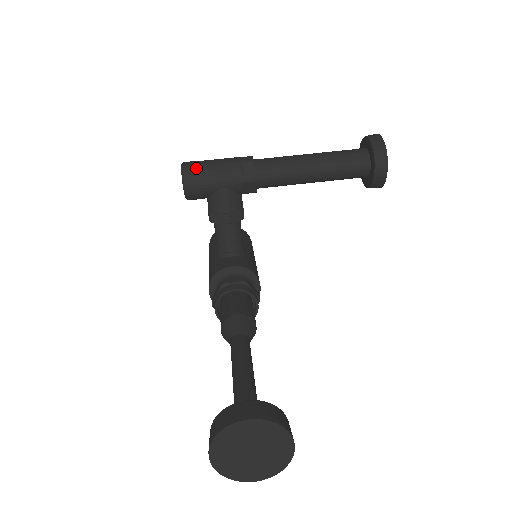
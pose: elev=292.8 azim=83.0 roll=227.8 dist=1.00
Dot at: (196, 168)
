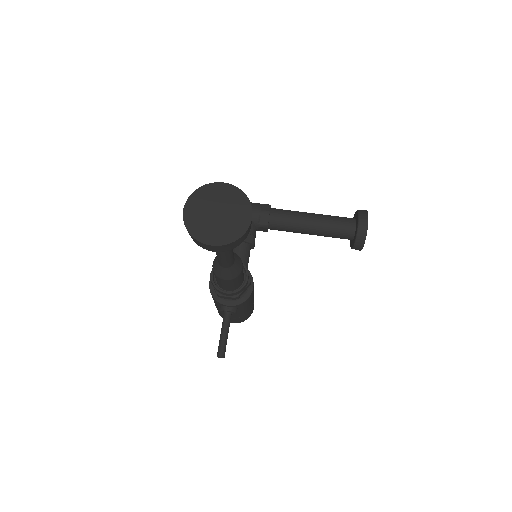
Dot at: occluded
